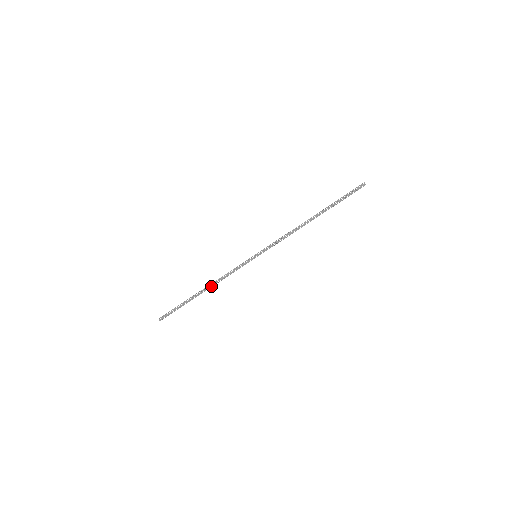
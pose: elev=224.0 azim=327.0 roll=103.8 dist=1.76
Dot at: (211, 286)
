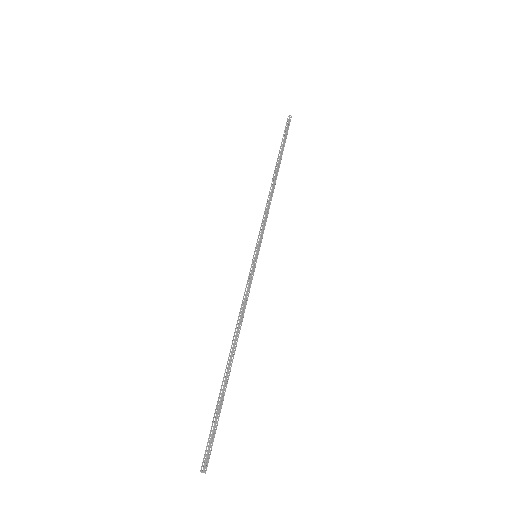
Dot at: (236, 340)
